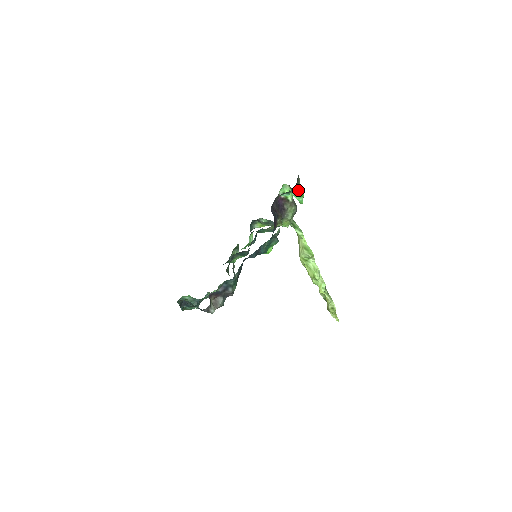
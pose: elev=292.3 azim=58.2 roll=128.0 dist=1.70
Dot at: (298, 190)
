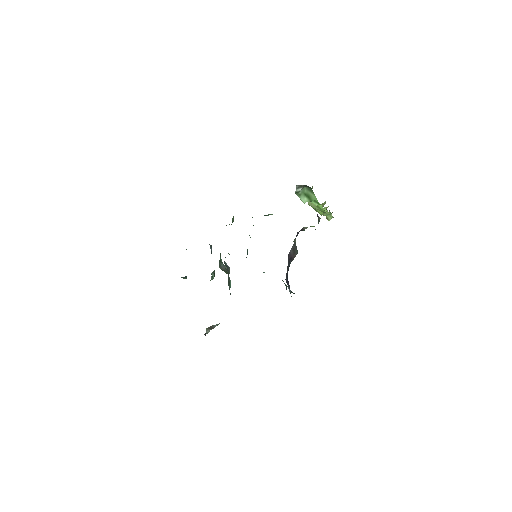
Dot at: occluded
